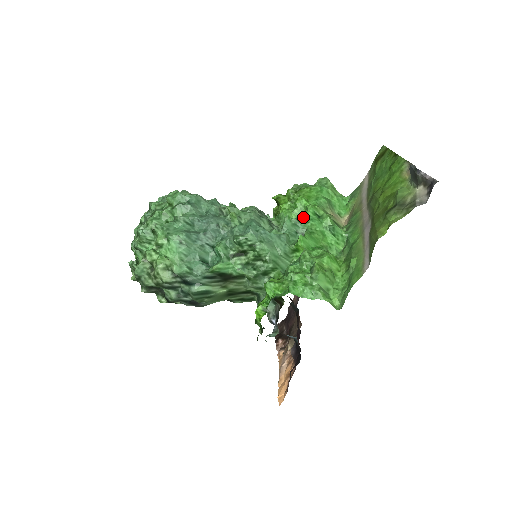
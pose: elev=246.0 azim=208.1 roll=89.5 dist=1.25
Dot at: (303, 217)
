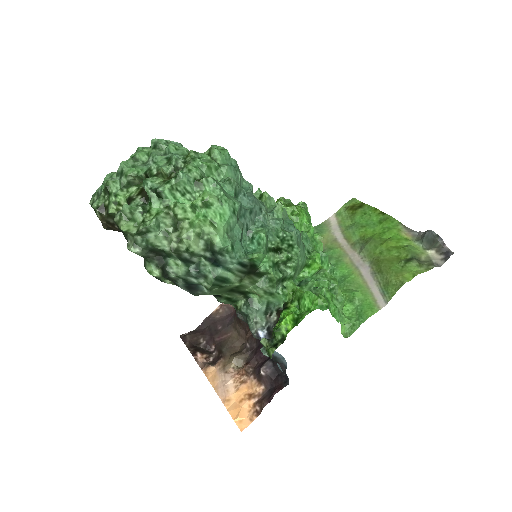
Dot at: occluded
